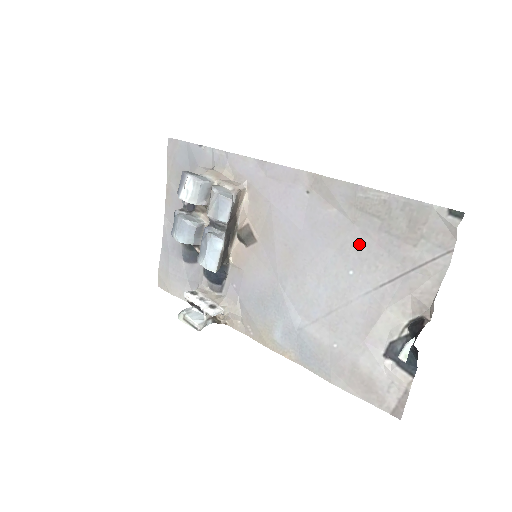
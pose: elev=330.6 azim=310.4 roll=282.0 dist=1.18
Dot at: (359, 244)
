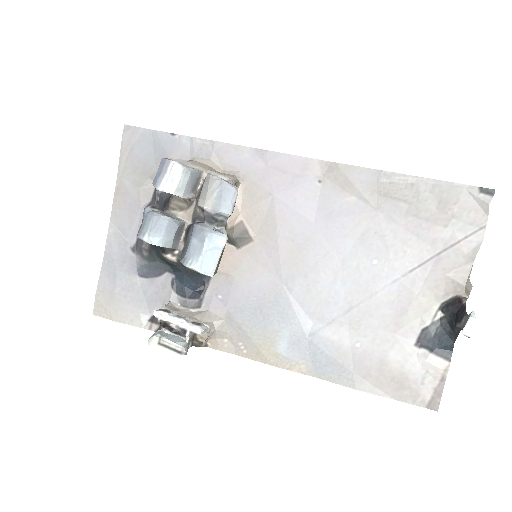
Dot at: (384, 231)
